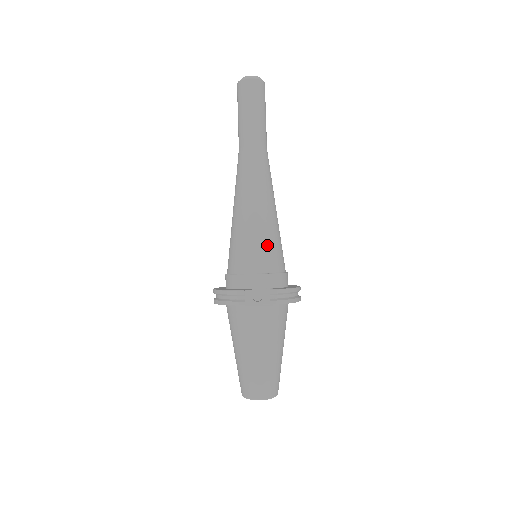
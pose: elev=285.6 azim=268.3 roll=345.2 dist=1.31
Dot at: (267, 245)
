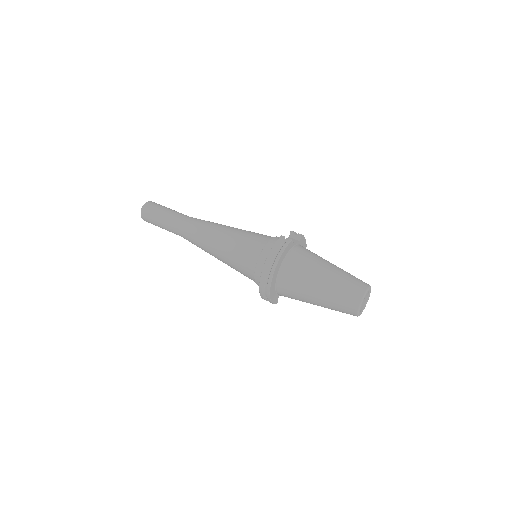
Dot at: occluded
